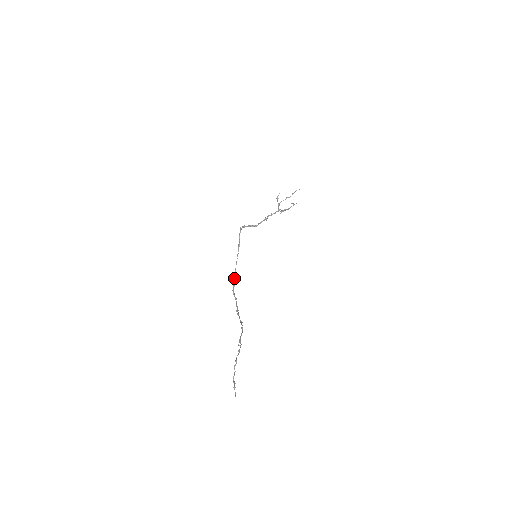
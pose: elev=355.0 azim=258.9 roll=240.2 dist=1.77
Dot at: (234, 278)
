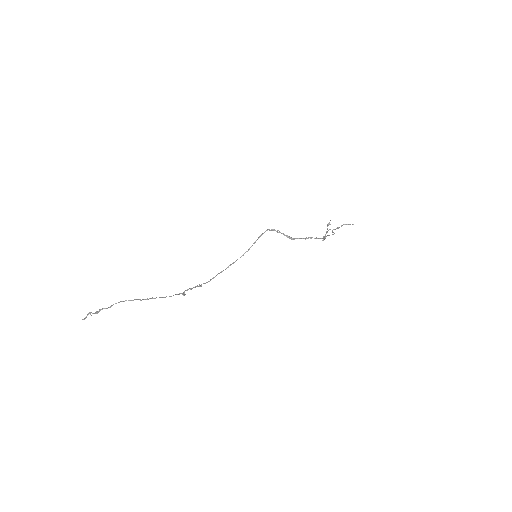
Dot at: (228, 266)
